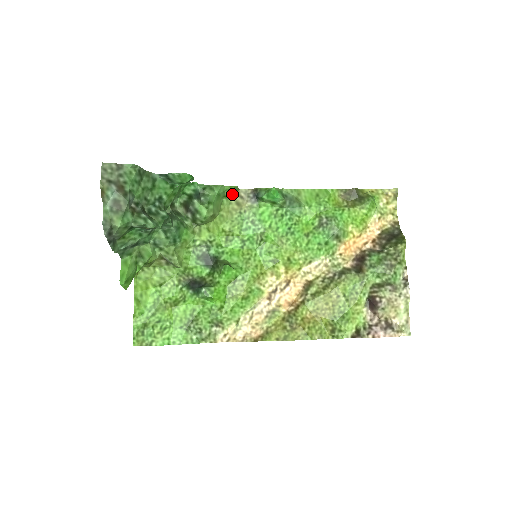
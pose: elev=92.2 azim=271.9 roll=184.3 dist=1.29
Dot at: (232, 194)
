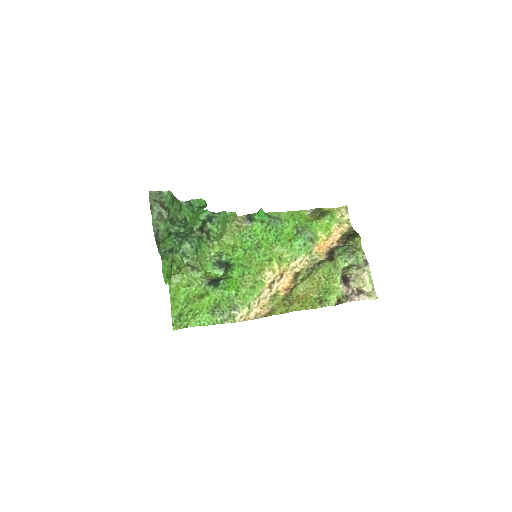
Dot at: (232, 220)
